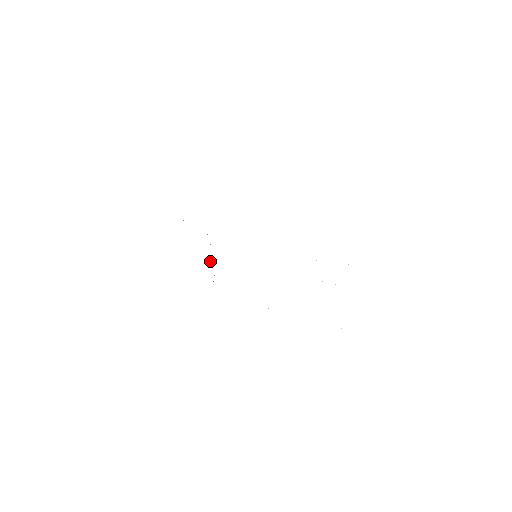
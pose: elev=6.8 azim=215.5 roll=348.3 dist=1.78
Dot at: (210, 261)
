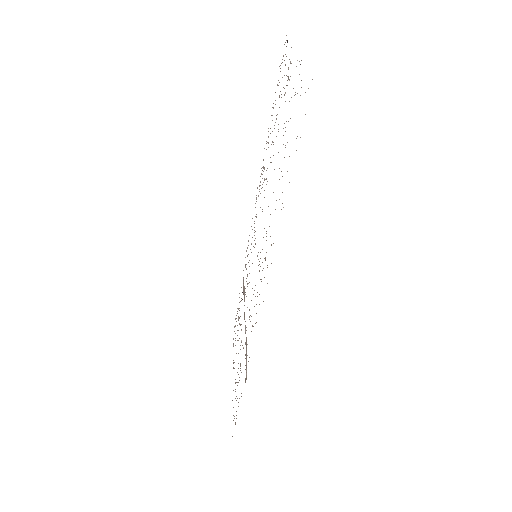
Dot at: (242, 345)
